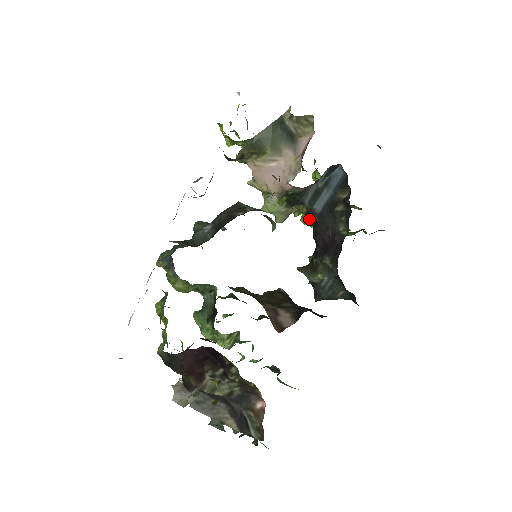
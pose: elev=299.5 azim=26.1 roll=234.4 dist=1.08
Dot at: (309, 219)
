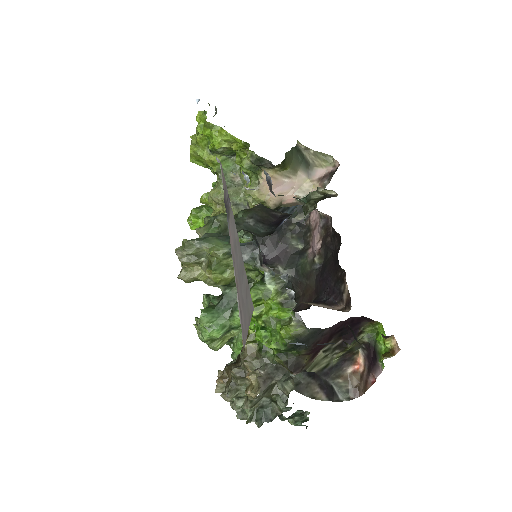
Dot at: occluded
